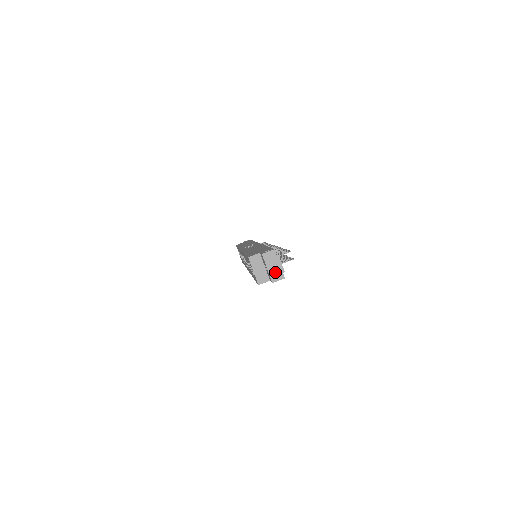
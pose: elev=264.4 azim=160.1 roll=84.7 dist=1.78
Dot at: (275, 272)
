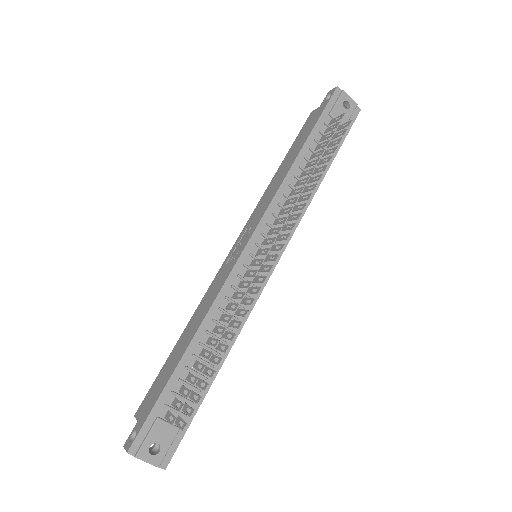
Dot at: occluded
